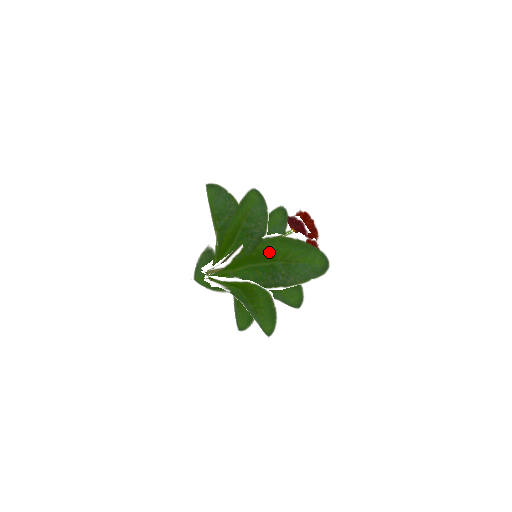
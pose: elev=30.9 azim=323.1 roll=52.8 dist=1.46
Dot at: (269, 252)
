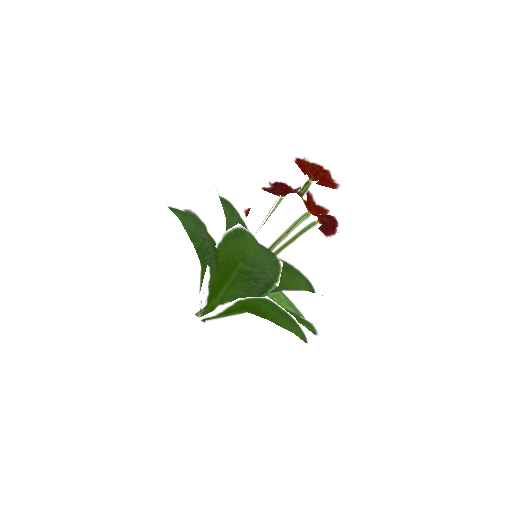
Dot at: (229, 259)
